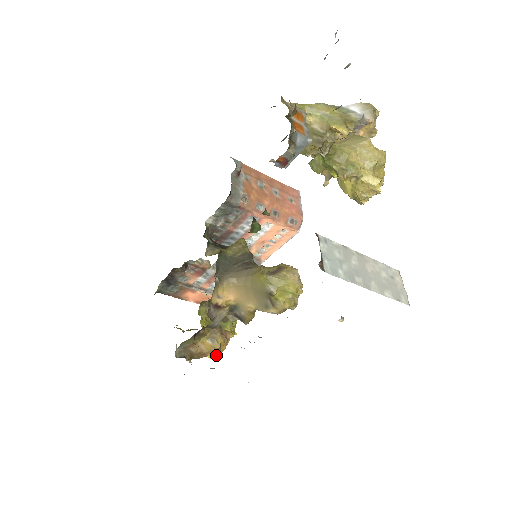
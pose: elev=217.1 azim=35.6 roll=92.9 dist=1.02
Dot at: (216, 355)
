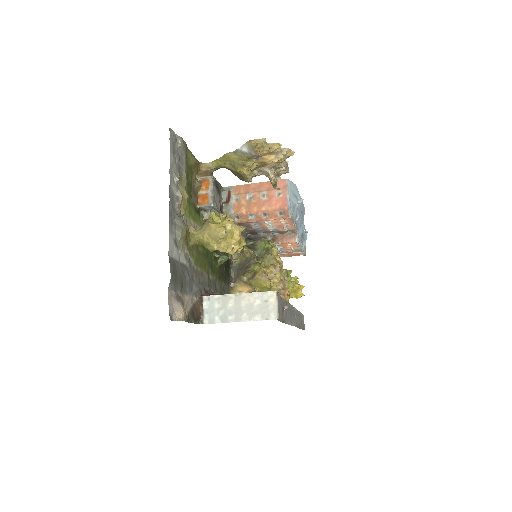
Dot at: (301, 295)
